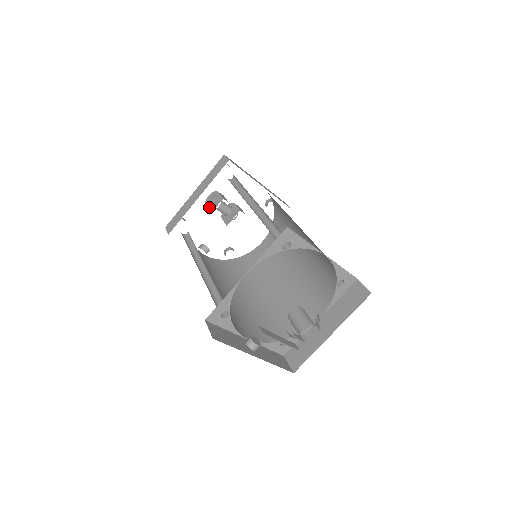
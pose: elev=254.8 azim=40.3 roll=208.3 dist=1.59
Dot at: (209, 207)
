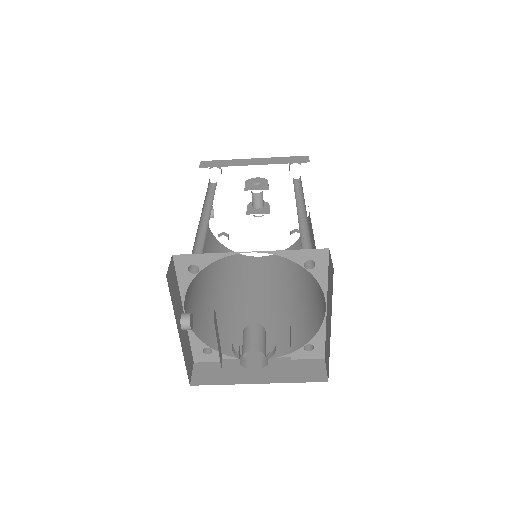
Dot at: (249, 185)
